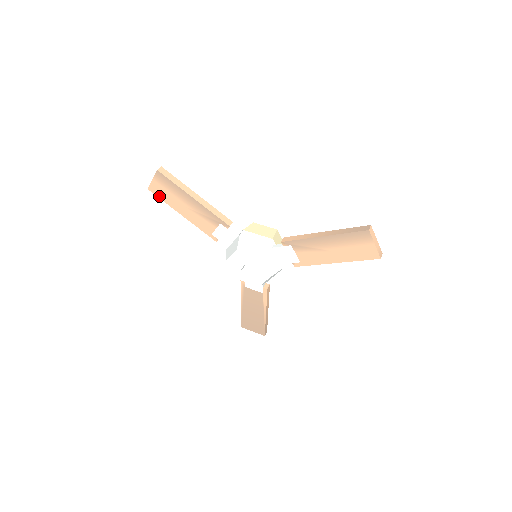
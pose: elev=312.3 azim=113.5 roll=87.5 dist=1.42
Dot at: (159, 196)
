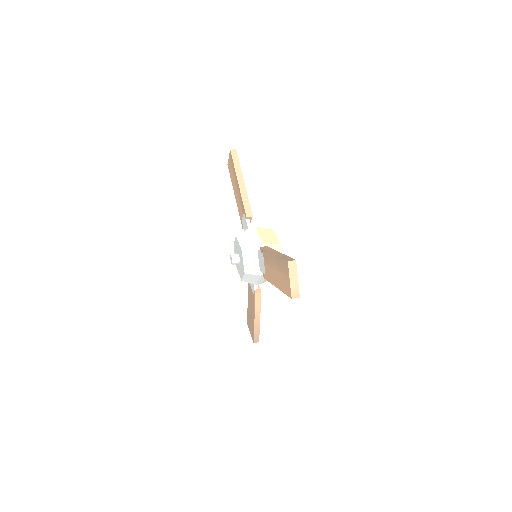
Dot at: (230, 173)
